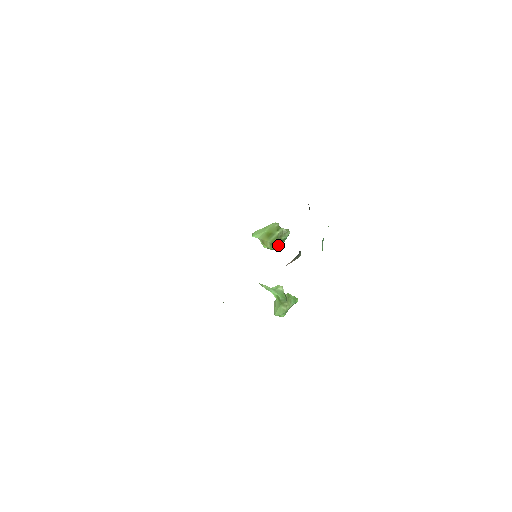
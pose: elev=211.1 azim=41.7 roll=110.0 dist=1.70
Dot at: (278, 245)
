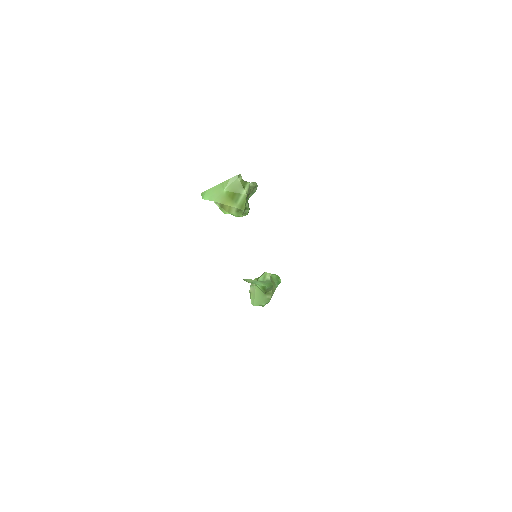
Dot at: (248, 210)
